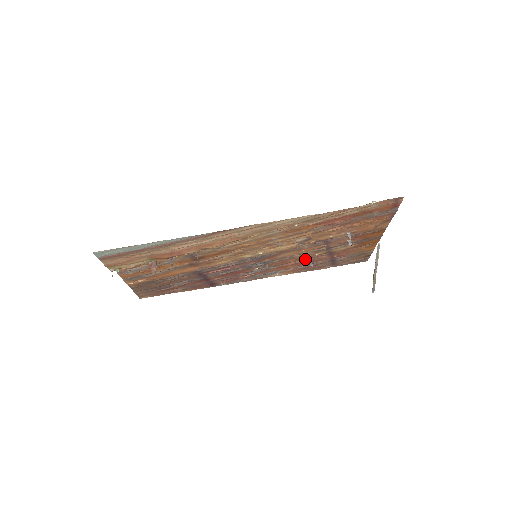
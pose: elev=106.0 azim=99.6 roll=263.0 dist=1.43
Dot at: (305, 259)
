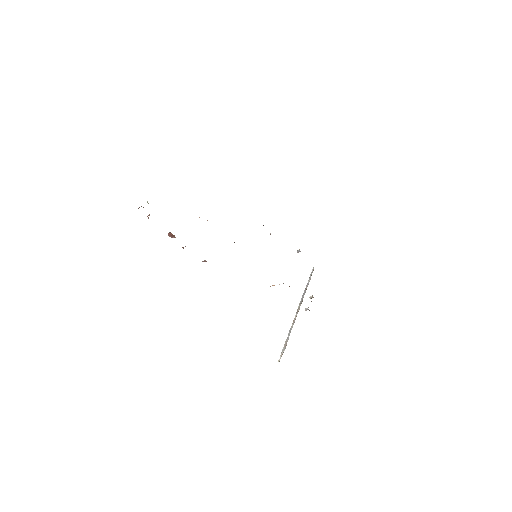
Dot at: occluded
